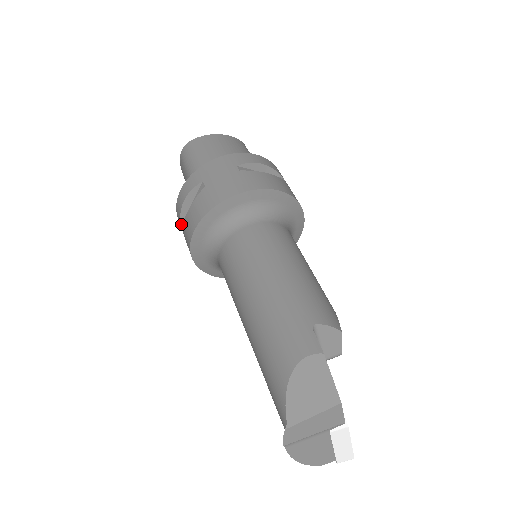
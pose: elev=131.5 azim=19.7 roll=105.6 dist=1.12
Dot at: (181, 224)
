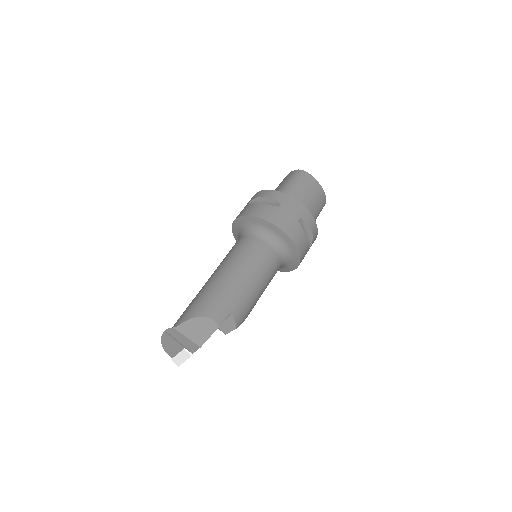
Dot at: (252, 200)
